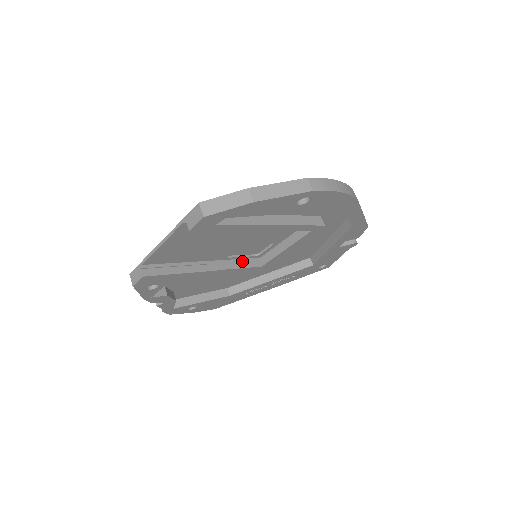
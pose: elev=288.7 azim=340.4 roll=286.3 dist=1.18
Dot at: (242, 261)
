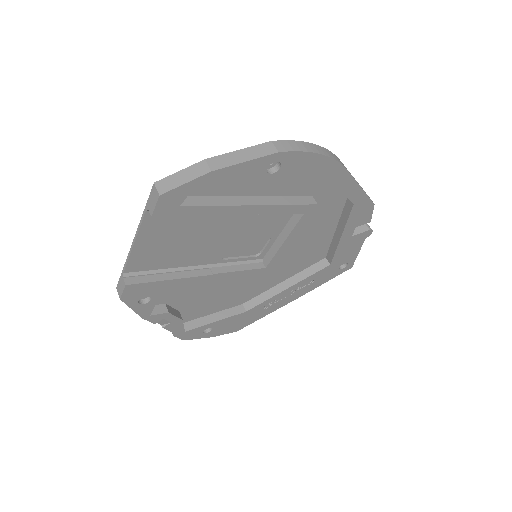
Dot at: (242, 264)
